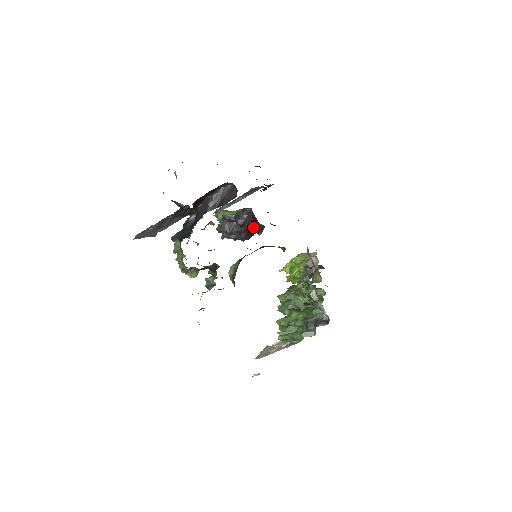
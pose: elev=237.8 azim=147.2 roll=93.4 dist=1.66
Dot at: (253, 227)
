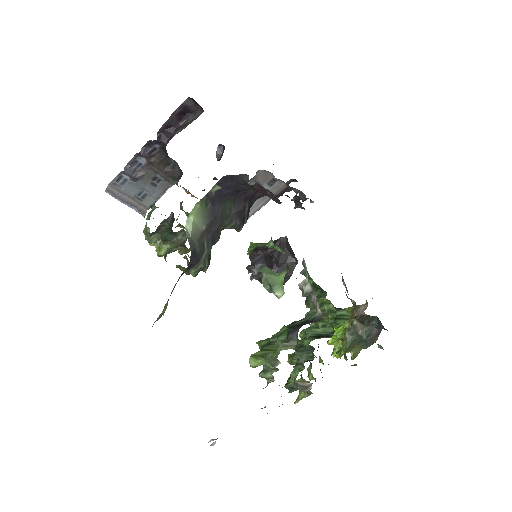
Dot at: (287, 262)
